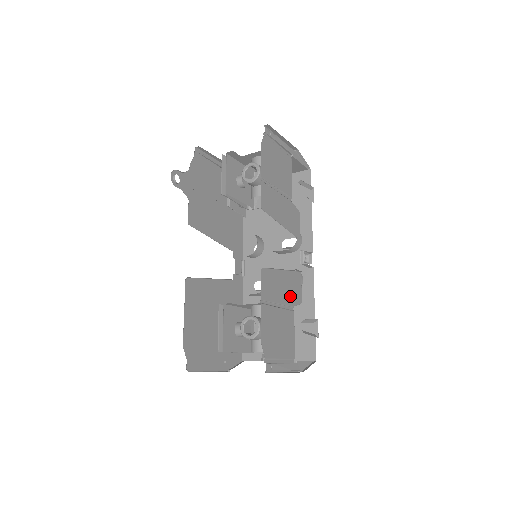
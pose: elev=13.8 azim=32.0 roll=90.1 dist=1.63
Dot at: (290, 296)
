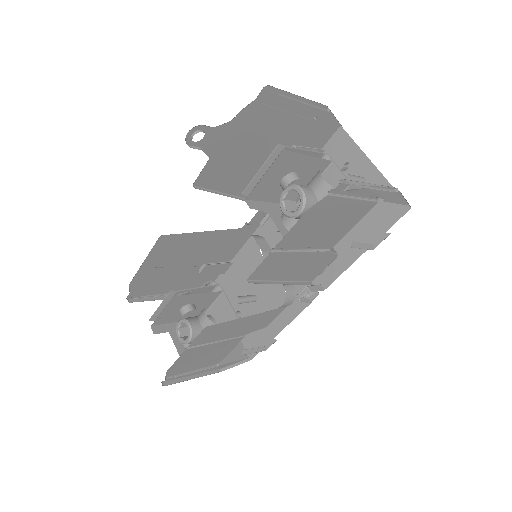
Dot at: (247, 329)
